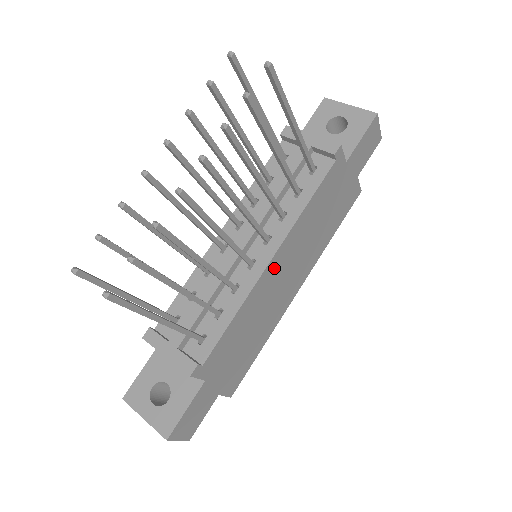
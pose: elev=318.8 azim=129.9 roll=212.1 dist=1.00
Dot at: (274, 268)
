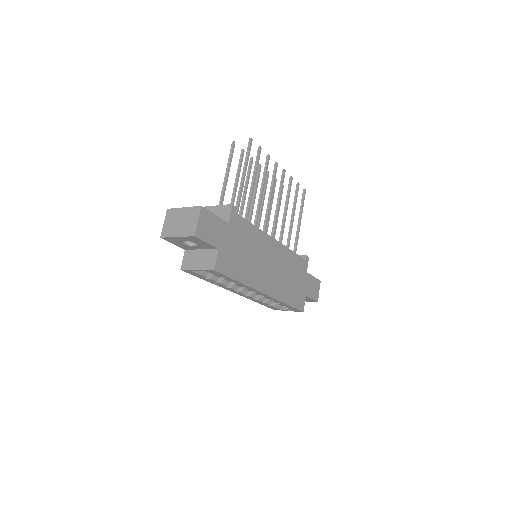
Dot at: (272, 247)
